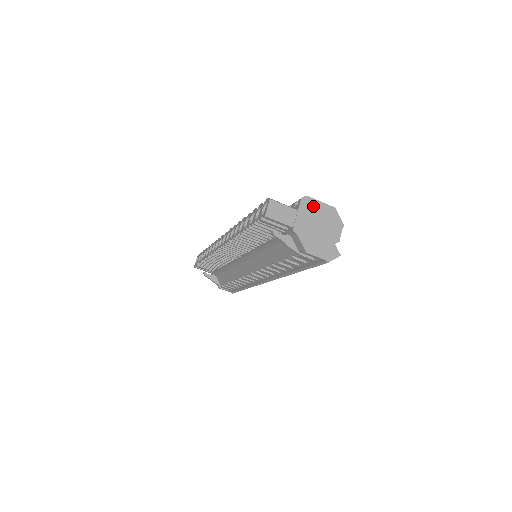
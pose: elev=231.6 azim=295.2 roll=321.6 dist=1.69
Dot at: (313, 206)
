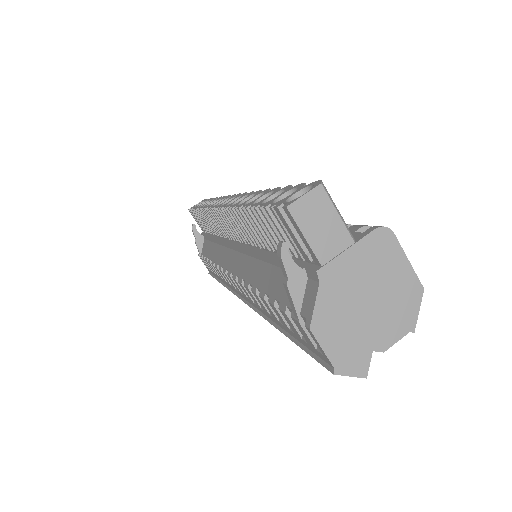
Dot at: (388, 256)
